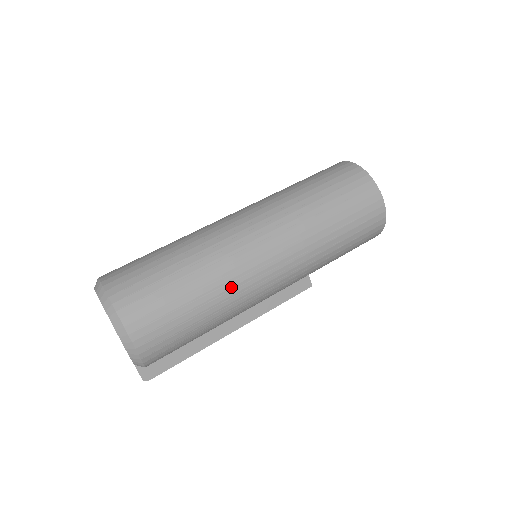
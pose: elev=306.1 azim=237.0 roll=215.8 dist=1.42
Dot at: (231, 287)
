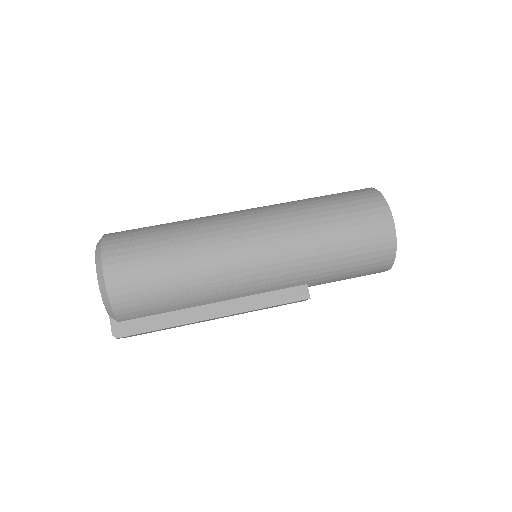
Dot at: (208, 253)
